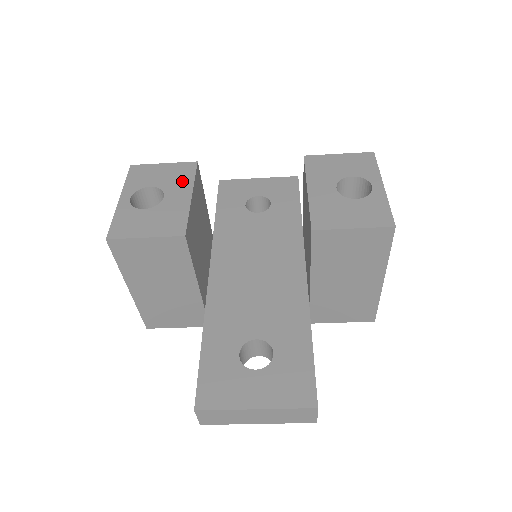
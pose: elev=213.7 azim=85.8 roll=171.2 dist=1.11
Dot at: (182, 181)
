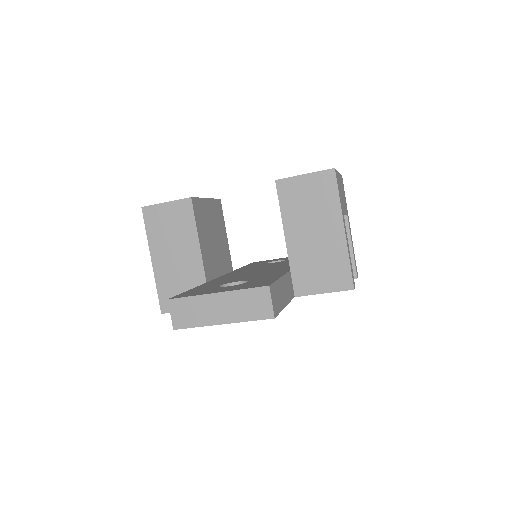
Dot at: occluded
